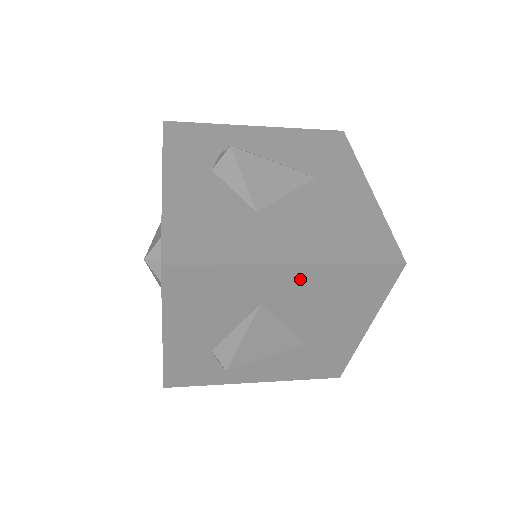
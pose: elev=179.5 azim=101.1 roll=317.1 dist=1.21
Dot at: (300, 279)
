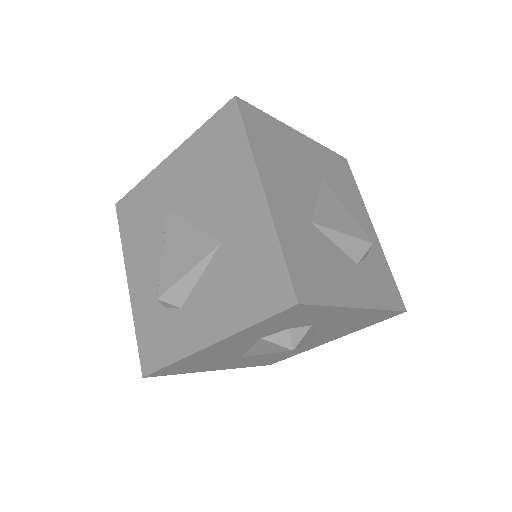
Dot at: (179, 166)
